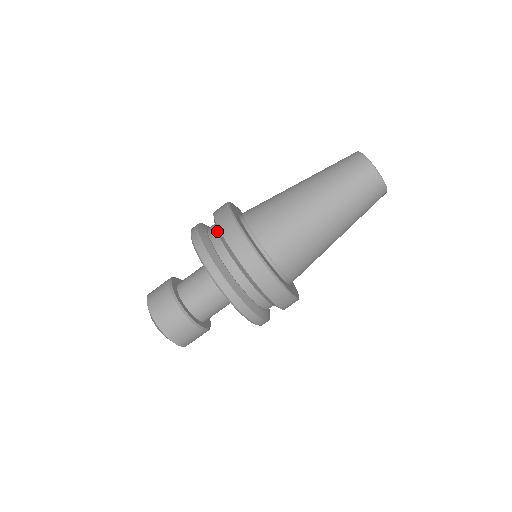
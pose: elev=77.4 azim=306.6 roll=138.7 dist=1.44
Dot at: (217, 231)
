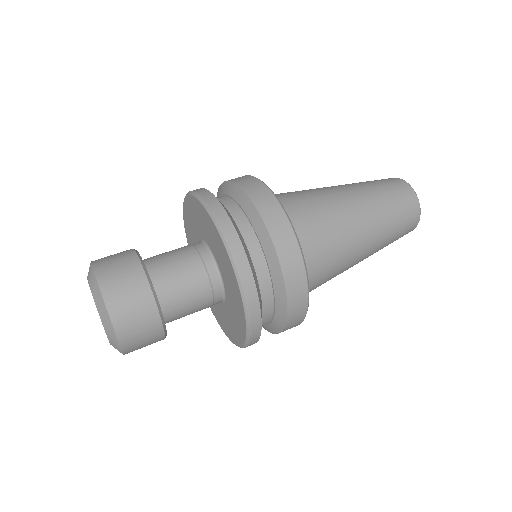
Dot at: occluded
